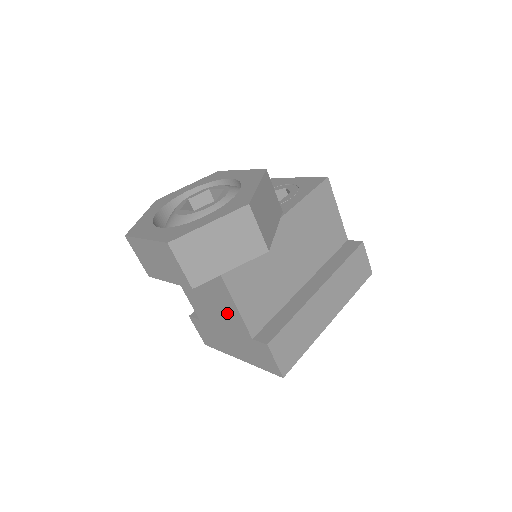
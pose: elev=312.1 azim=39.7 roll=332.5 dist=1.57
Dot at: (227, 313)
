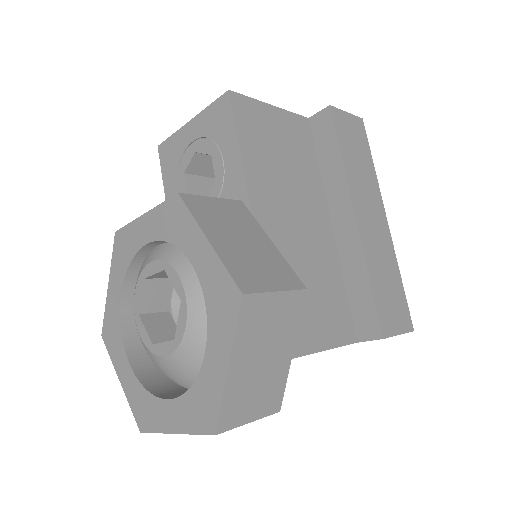
Dot at: occluded
